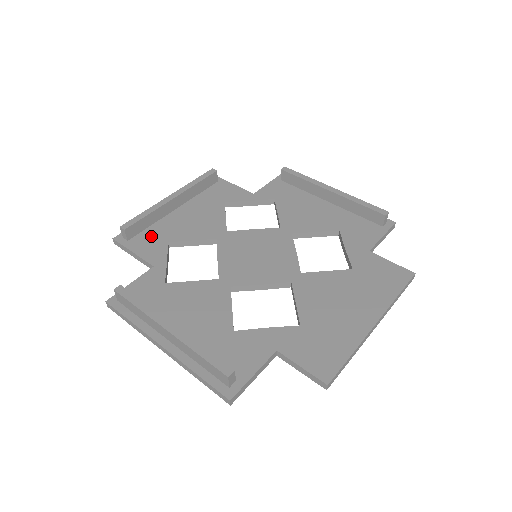
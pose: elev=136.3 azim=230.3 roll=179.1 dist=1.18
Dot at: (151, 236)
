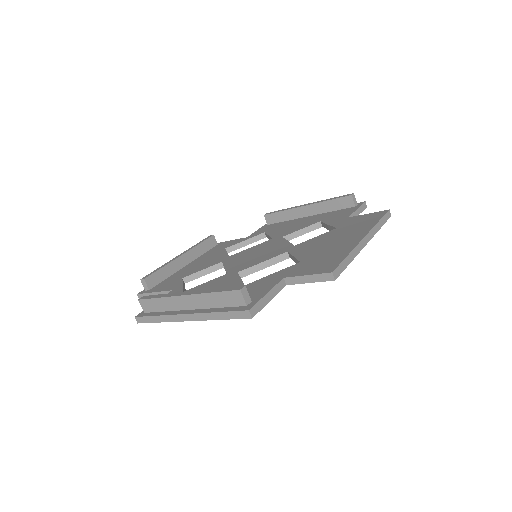
Dot at: (168, 281)
